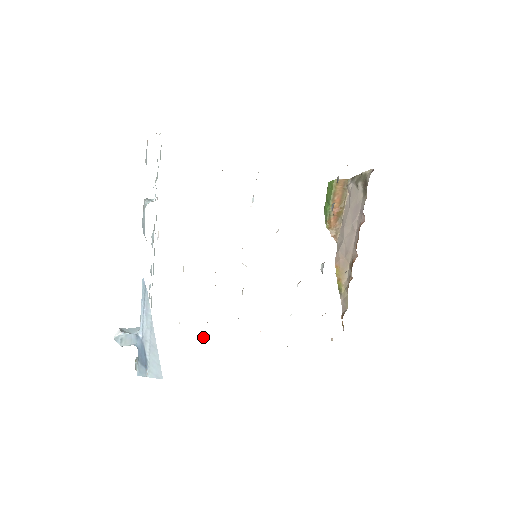
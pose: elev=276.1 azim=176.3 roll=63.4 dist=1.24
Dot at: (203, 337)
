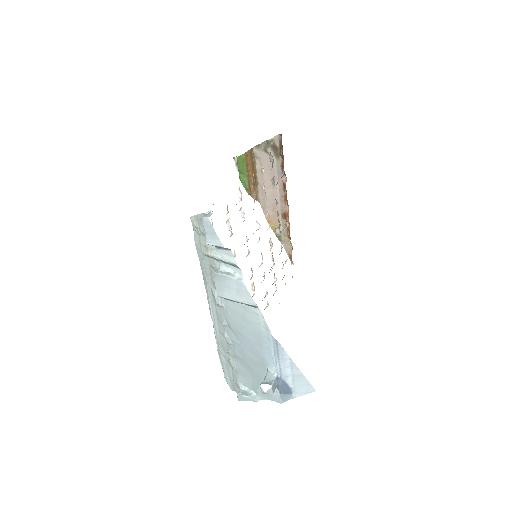
Dot at: occluded
